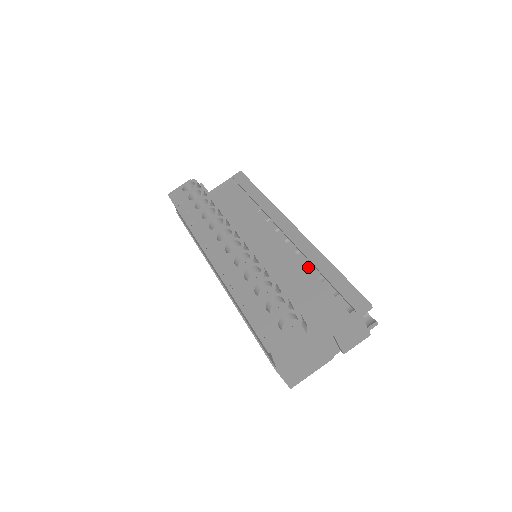
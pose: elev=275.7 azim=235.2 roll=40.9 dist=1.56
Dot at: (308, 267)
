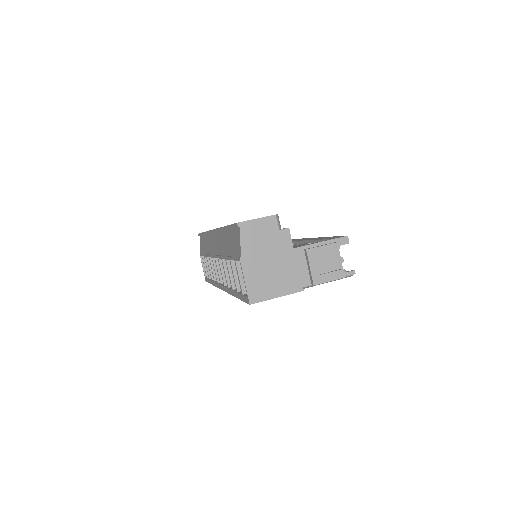
Dot at: (299, 244)
